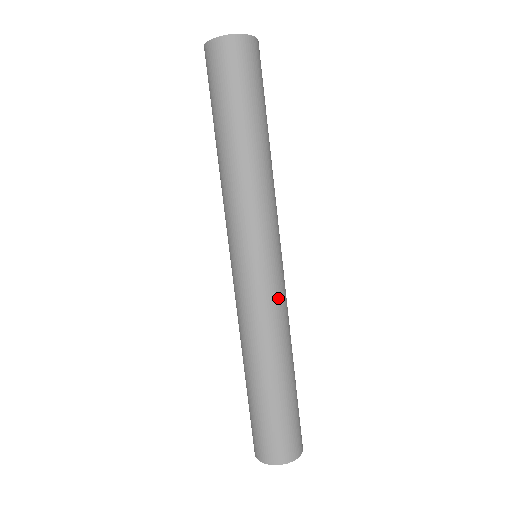
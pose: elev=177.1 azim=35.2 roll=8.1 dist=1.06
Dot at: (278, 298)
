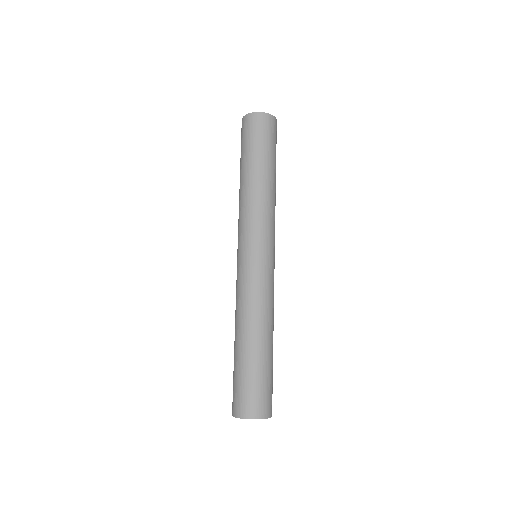
Dot at: (249, 283)
